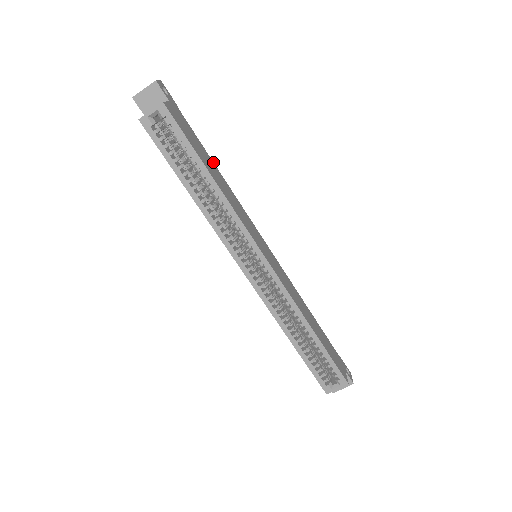
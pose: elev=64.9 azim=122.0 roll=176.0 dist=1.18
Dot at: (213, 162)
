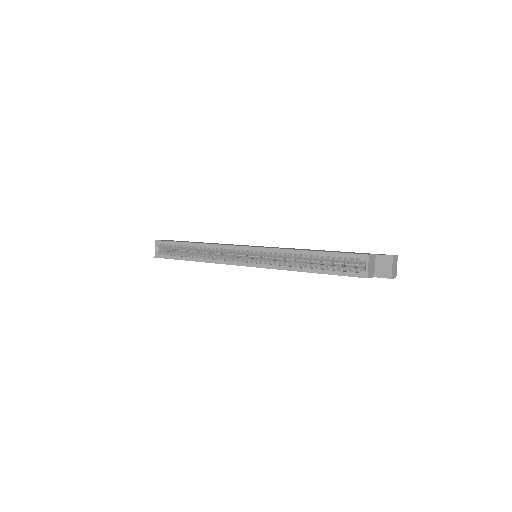
Dot at: occluded
